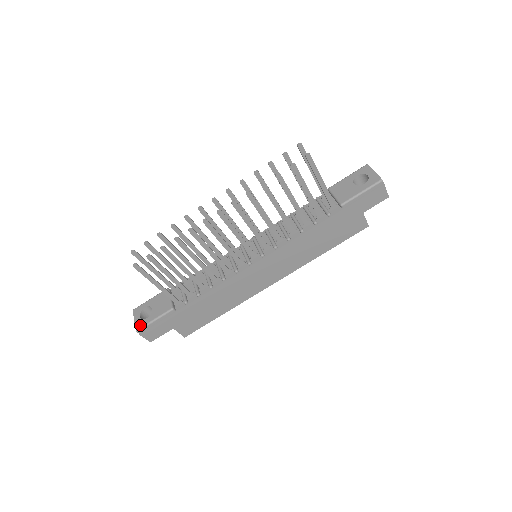
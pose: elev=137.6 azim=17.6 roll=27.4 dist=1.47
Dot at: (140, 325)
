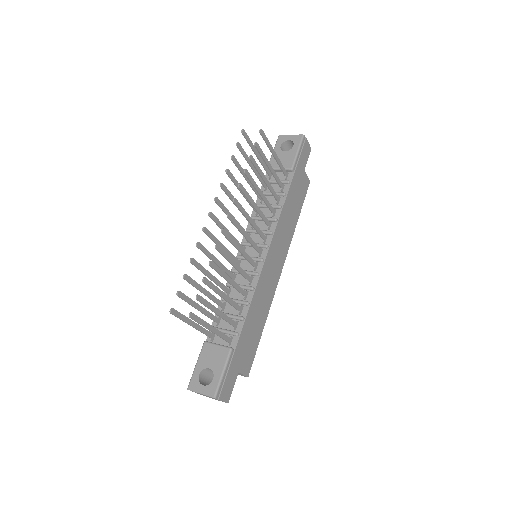
Dot at: (213, 390)
